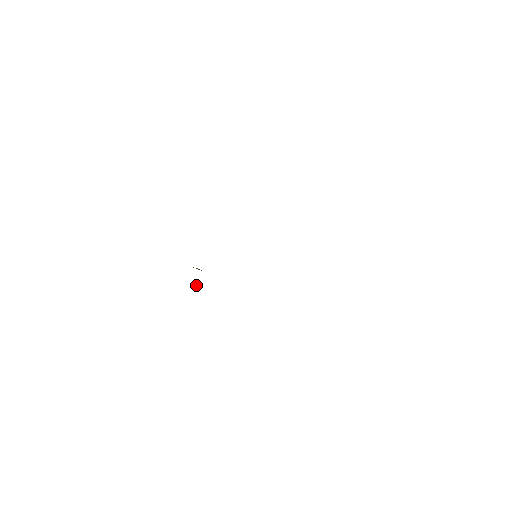
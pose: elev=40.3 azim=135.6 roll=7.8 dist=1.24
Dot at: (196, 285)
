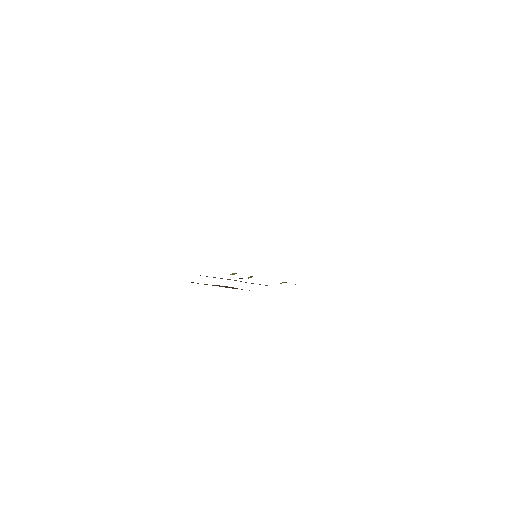
Dot at: (249, 277)
